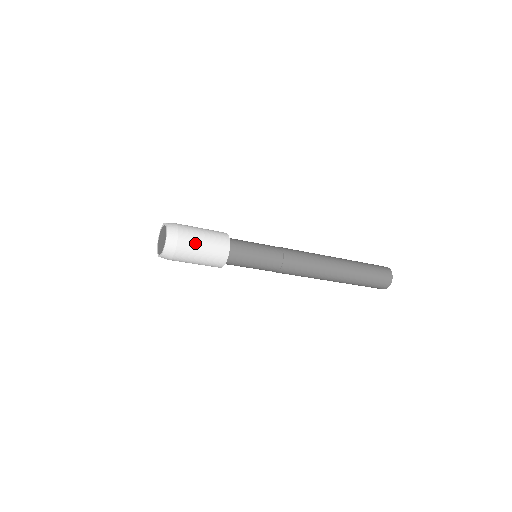
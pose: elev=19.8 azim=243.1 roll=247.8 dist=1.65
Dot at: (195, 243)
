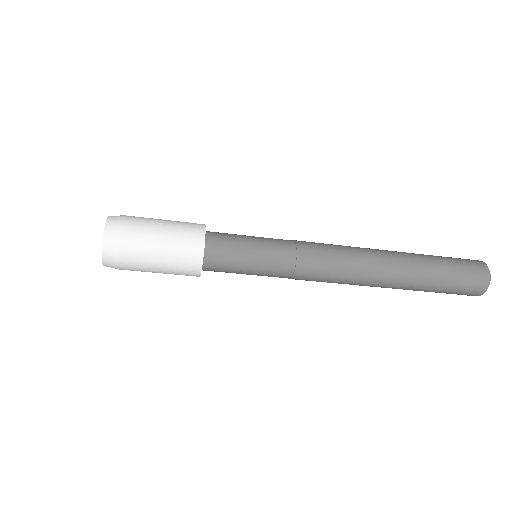
Dot at: (150, 222)
